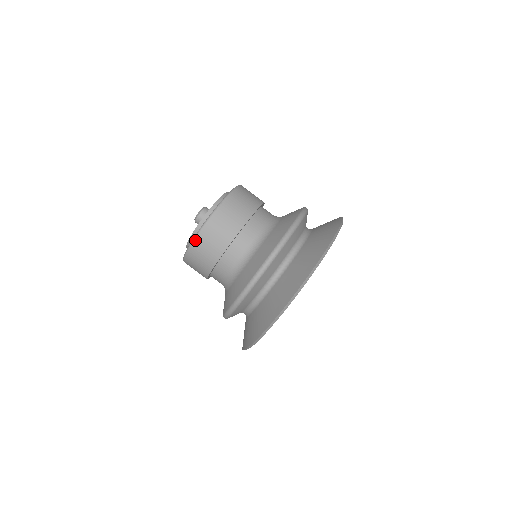
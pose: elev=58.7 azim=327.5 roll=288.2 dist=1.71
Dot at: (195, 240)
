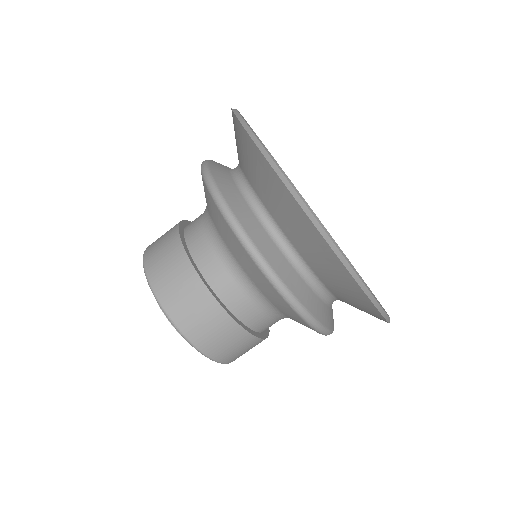
Dot at: (219, 362)
